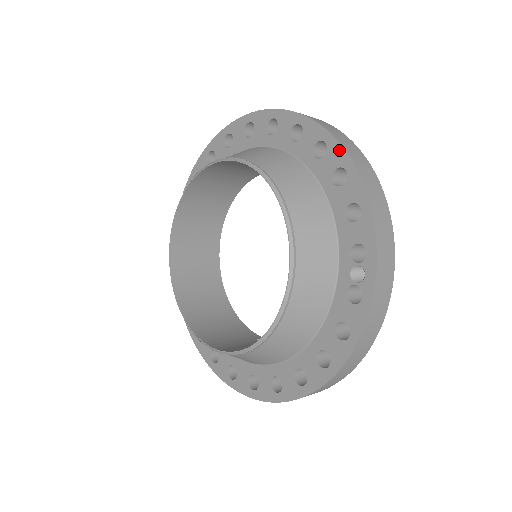
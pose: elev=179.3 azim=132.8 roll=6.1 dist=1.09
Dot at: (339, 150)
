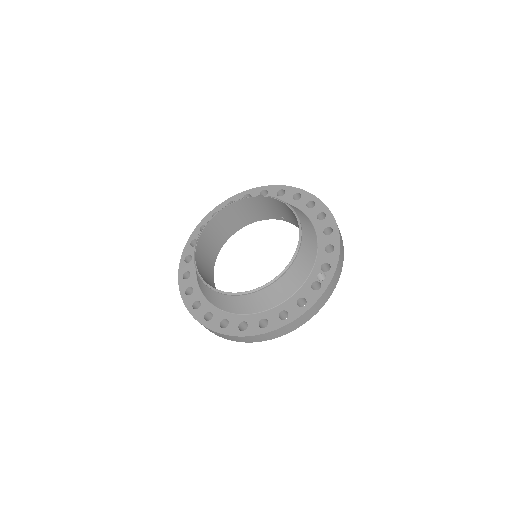
Dot at: (332, 220)
